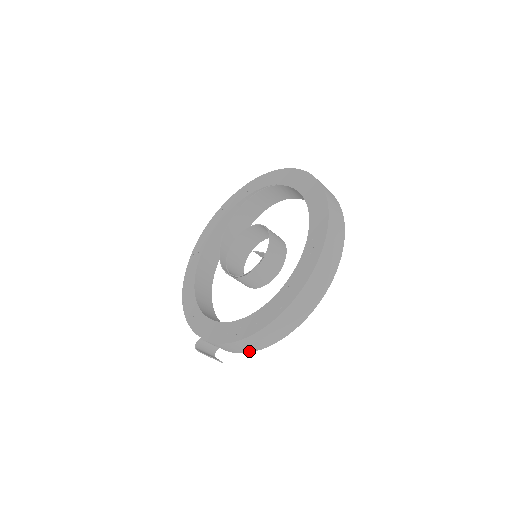
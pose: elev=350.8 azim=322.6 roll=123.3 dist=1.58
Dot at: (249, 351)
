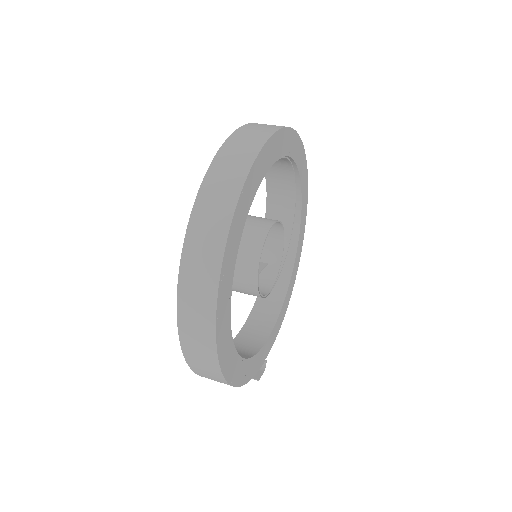
Dot at: occluded
